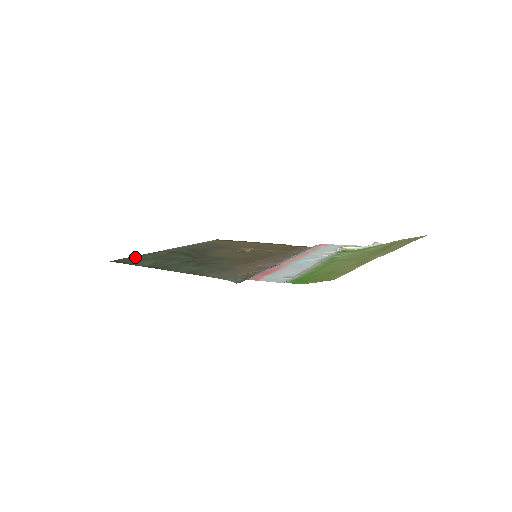
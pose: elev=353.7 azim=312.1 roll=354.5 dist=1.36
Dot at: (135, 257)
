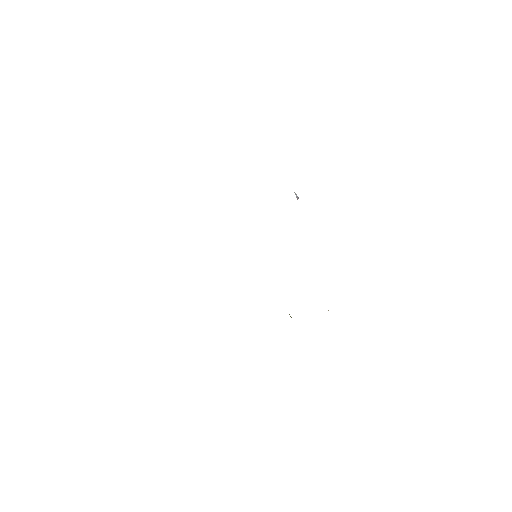
Dot at: occluded
